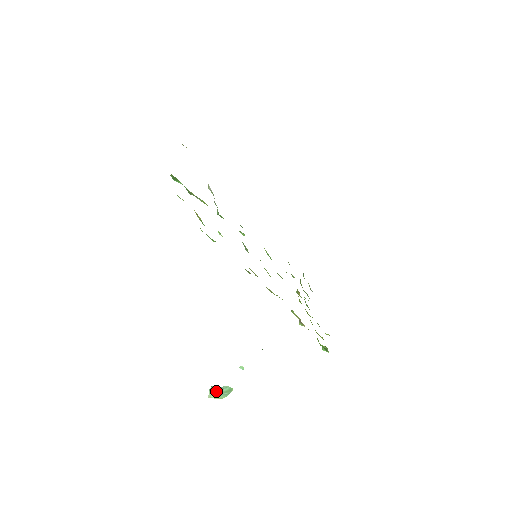
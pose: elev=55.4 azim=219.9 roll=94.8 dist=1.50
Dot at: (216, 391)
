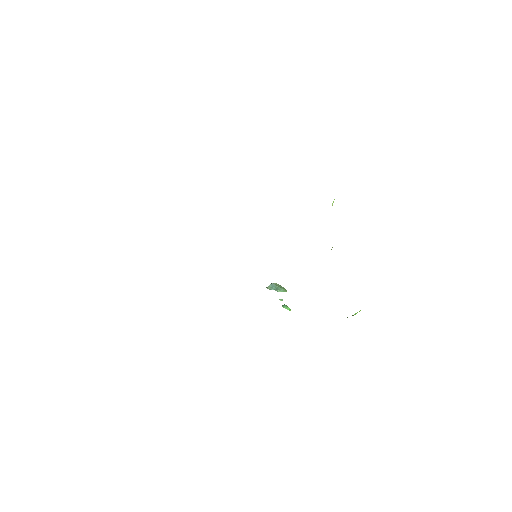
Dot at: (273, 288)
